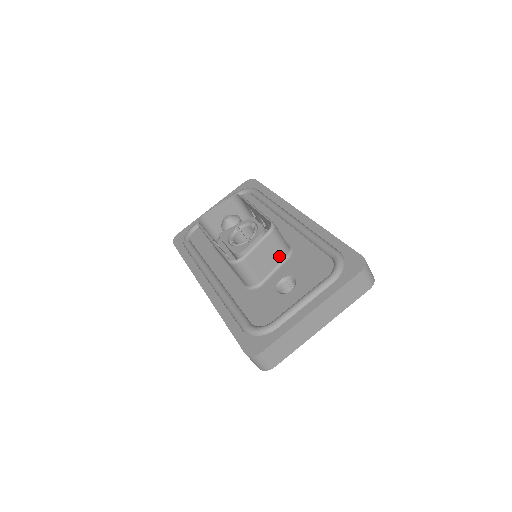
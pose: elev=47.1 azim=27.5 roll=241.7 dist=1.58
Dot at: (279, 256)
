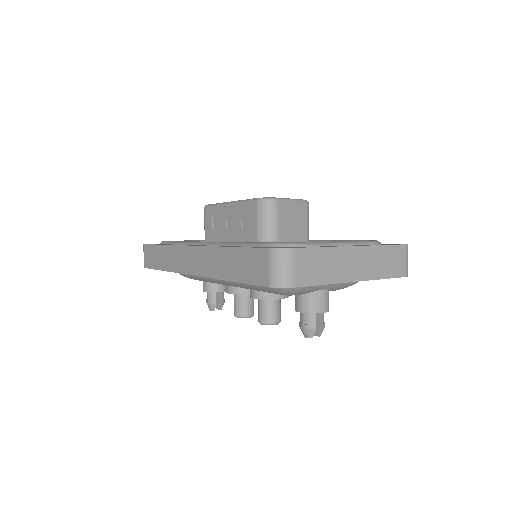
Dot at: (302, 234)
